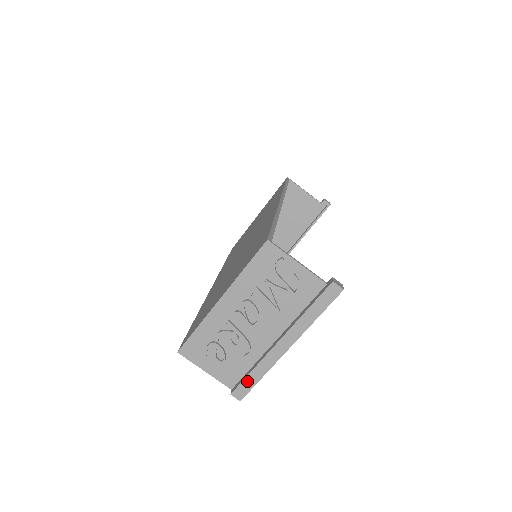
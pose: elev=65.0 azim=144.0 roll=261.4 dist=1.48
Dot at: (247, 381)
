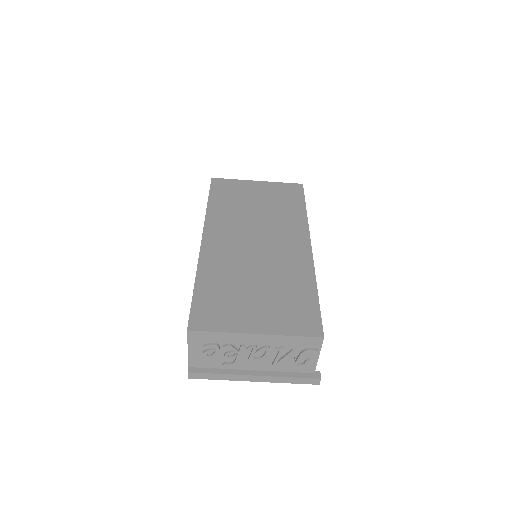
Dot at: (208, 375)
